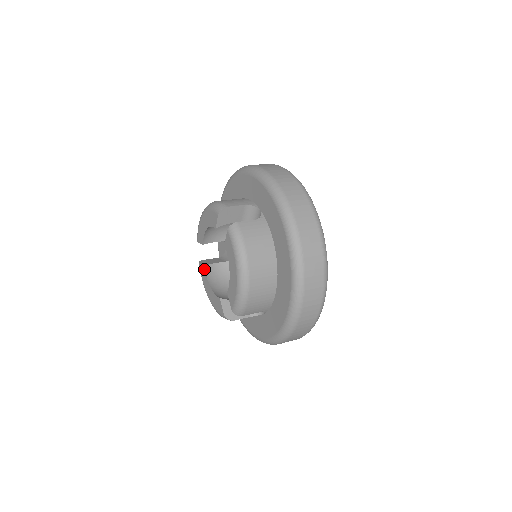
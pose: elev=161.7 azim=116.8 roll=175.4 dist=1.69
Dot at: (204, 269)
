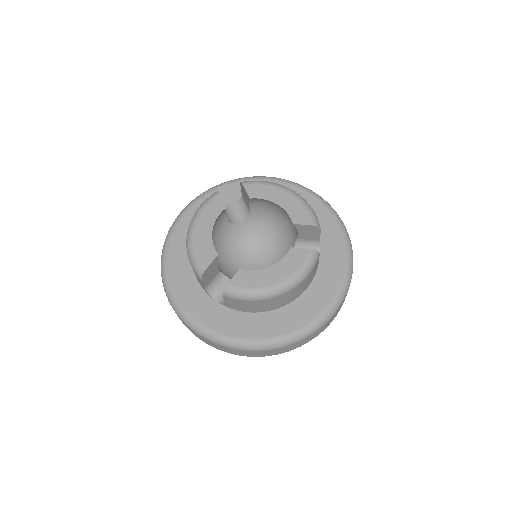
Dot at: (243, 270)
